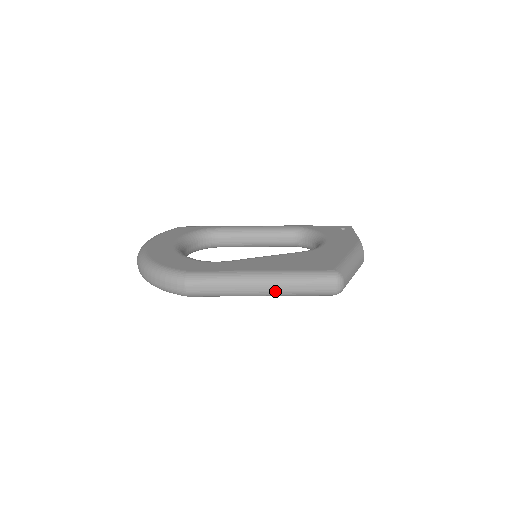
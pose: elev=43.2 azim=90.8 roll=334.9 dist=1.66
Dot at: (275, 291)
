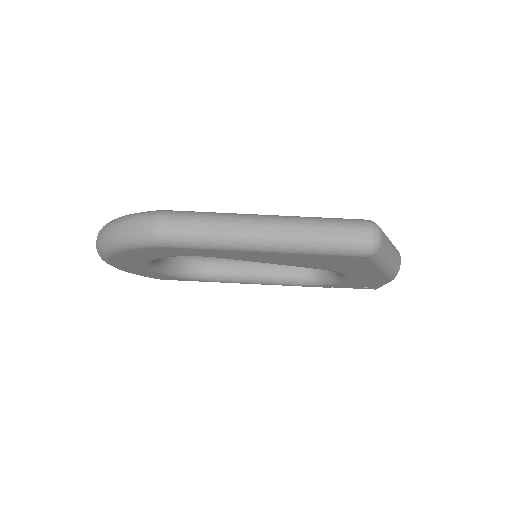
Dot at: (284, 235)
